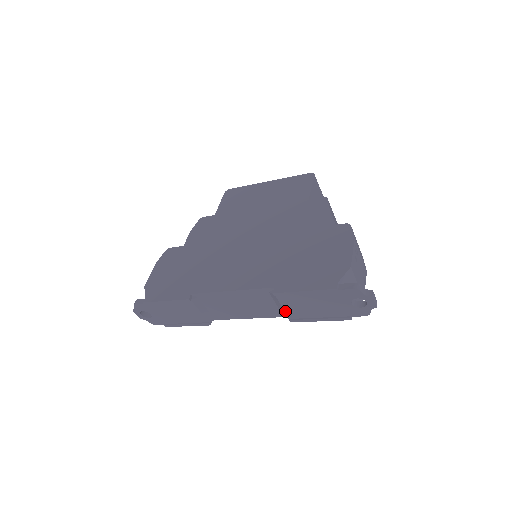
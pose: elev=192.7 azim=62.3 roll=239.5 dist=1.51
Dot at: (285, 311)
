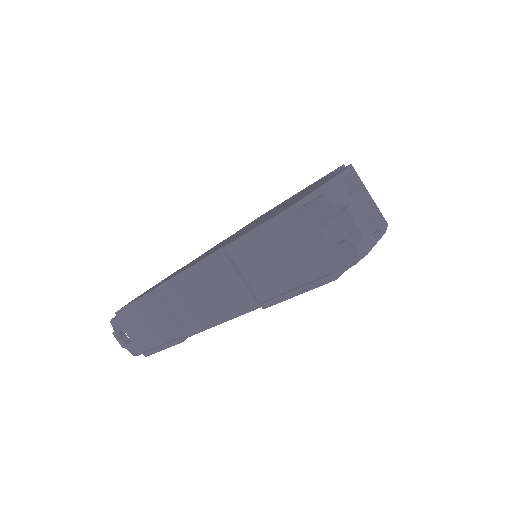
Dot at: (250, 286)
